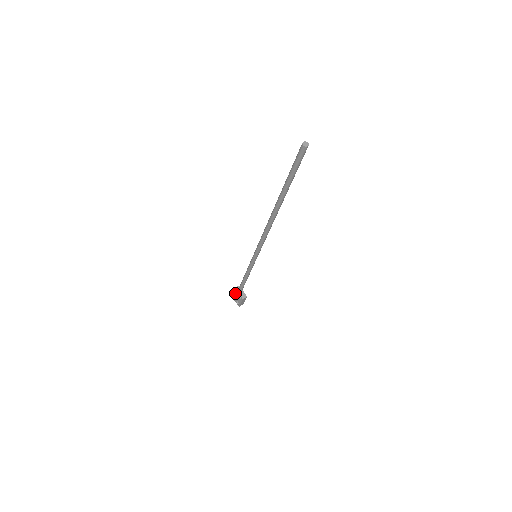
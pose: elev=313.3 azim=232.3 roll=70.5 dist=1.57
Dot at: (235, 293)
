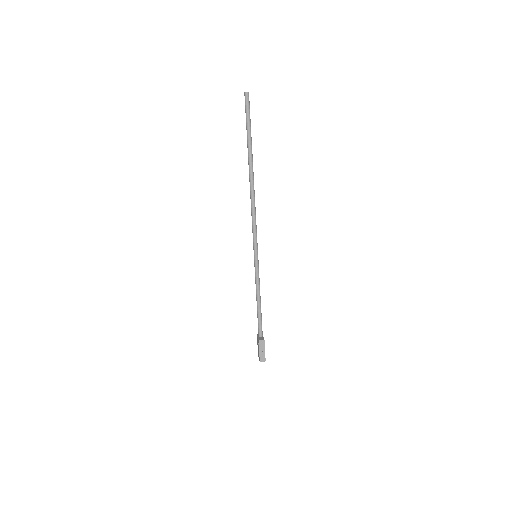
Dot at: (257, 343)
